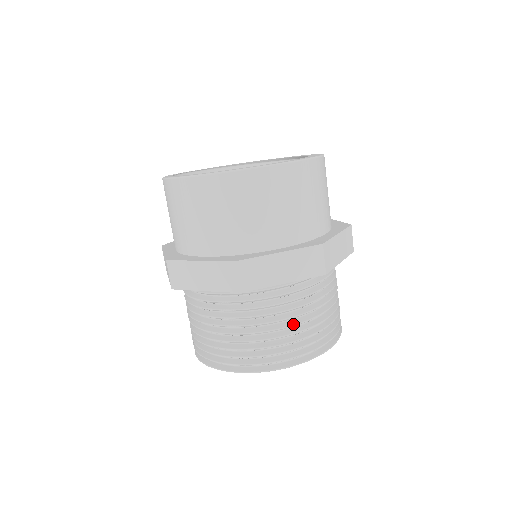
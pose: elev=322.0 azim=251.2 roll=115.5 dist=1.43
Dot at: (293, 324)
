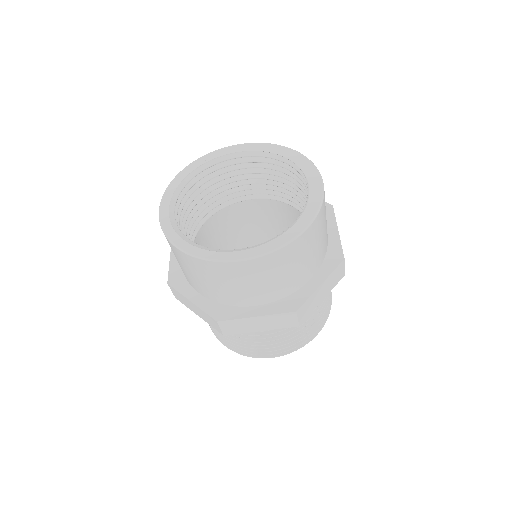
Dot at: (319, 311)
